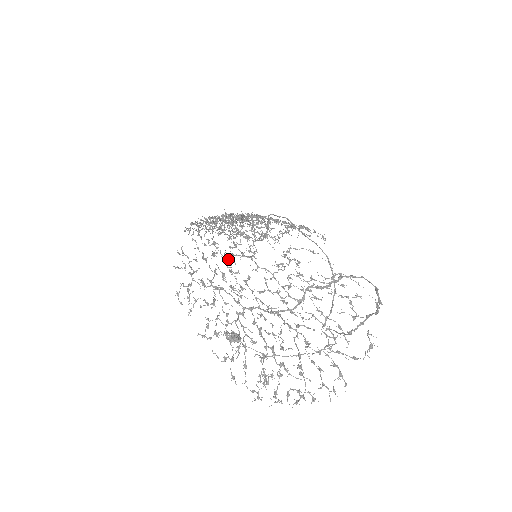
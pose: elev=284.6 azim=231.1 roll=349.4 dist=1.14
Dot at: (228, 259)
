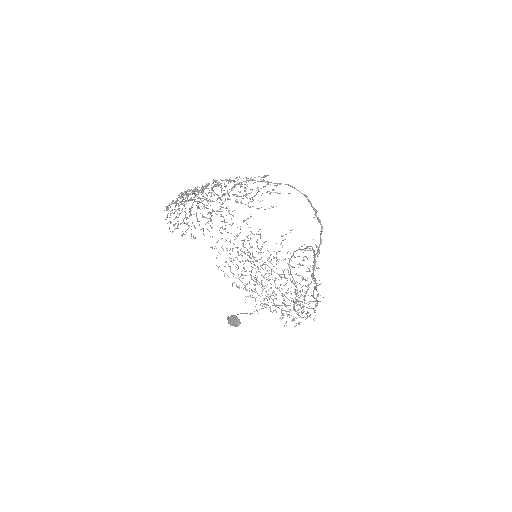
Dot at: (211, 216)
